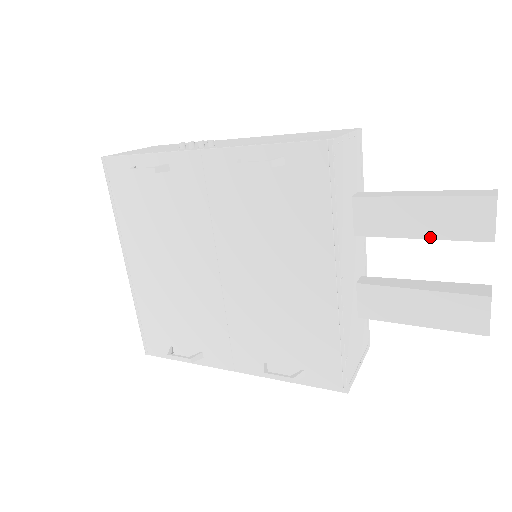
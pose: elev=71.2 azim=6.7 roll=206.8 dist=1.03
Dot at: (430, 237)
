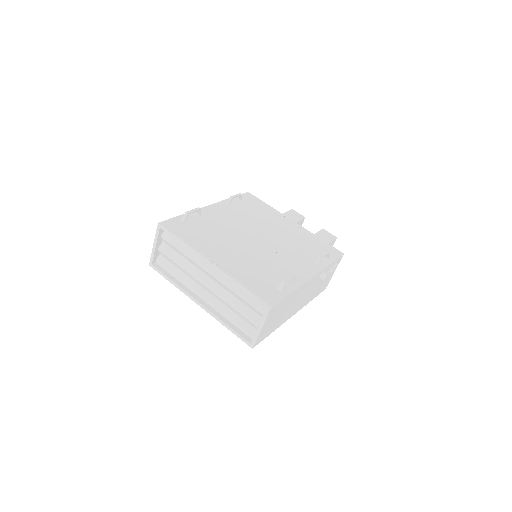
Dot at: occluded
